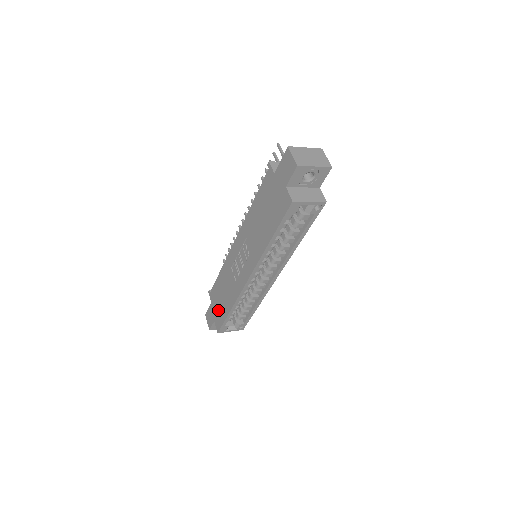
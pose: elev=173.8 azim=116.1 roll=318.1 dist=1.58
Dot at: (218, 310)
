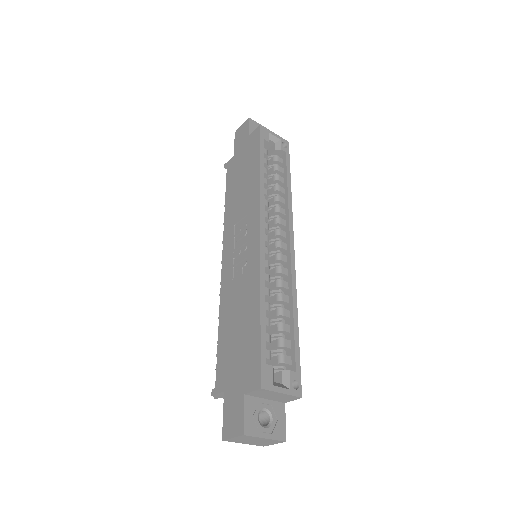
Dot at: (241, 361)
